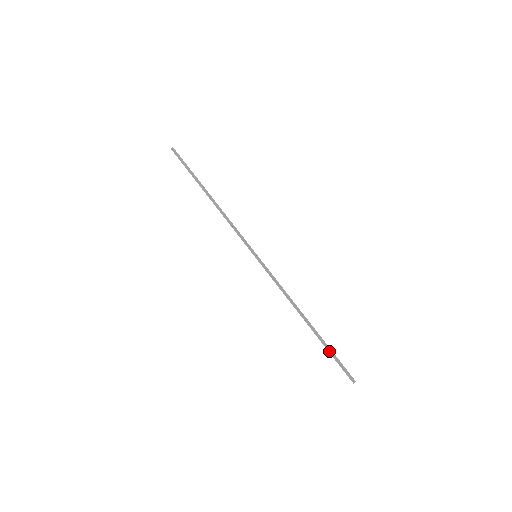
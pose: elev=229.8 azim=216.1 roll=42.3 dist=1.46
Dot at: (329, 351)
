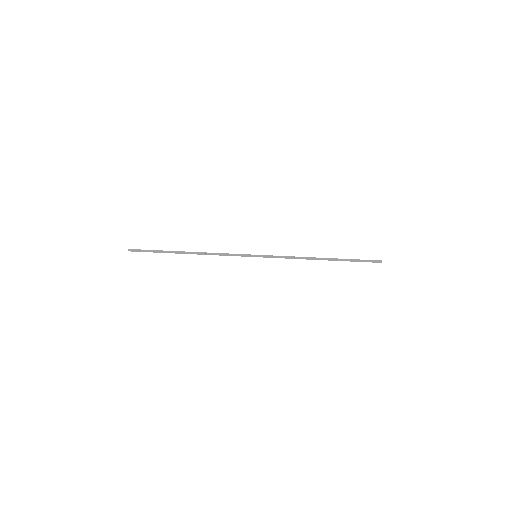
Dot at: (352, 261)
